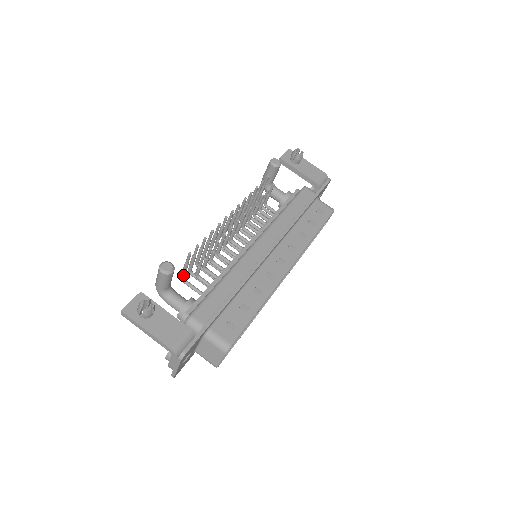
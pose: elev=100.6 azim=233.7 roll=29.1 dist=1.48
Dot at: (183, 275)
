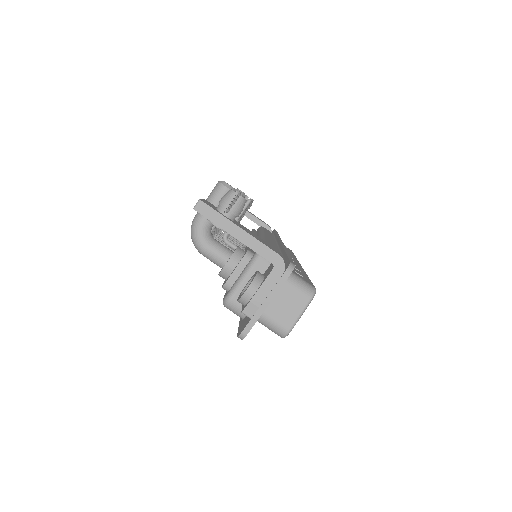
Dot at: occluded
